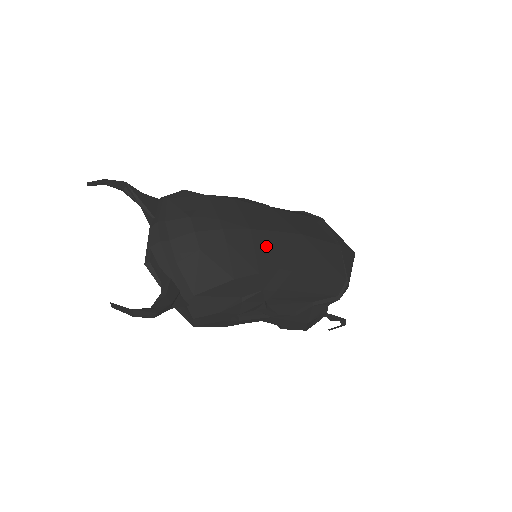
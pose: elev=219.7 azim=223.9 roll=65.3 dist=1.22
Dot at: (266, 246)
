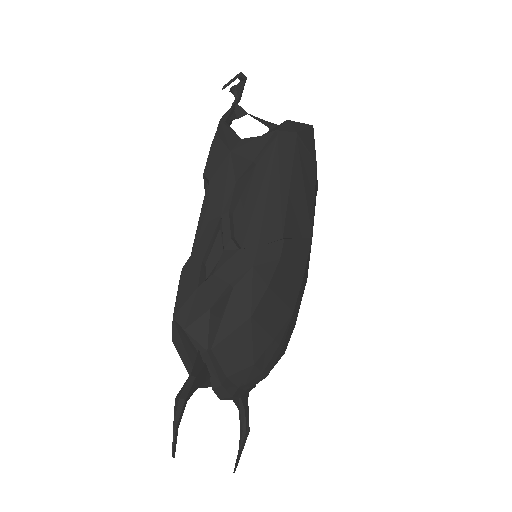
Dot at: (299, 301)
